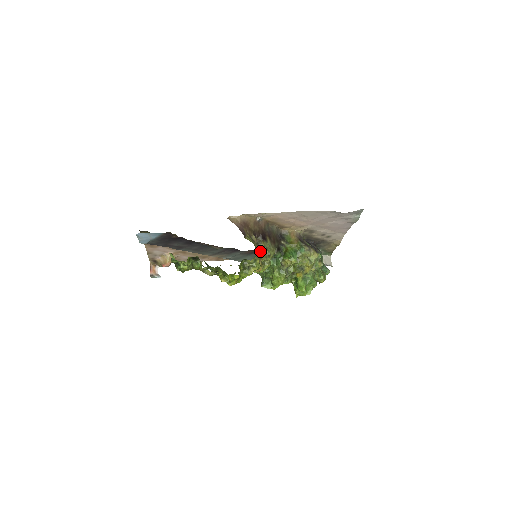
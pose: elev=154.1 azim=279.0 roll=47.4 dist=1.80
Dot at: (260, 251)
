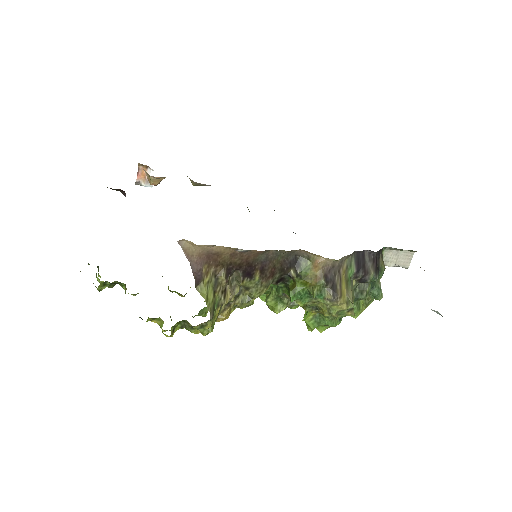
Dot at: (225, 302)
